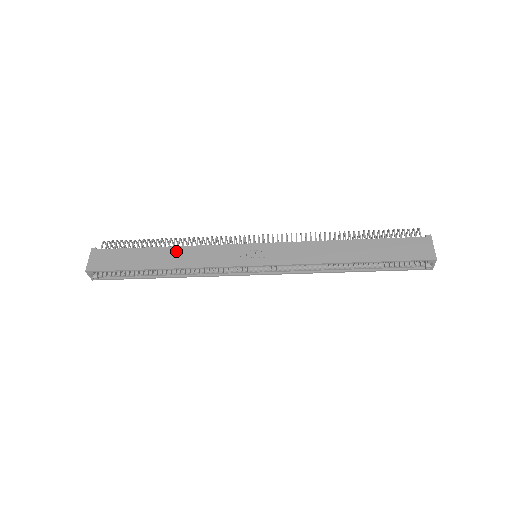
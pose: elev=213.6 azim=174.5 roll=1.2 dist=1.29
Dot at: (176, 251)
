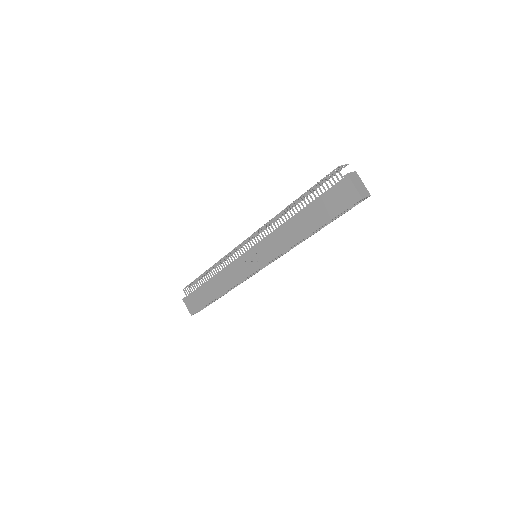
Dot at: (216, 281)
